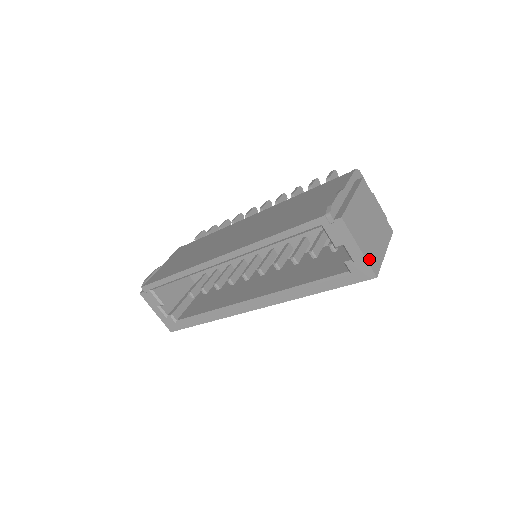
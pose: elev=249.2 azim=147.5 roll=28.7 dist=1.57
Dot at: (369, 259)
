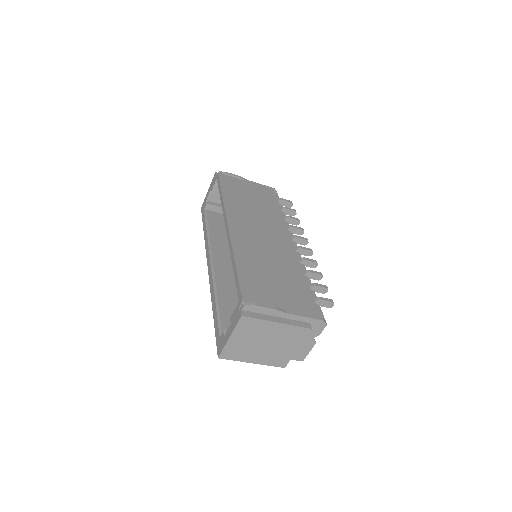
Dot at: (228, 348)
